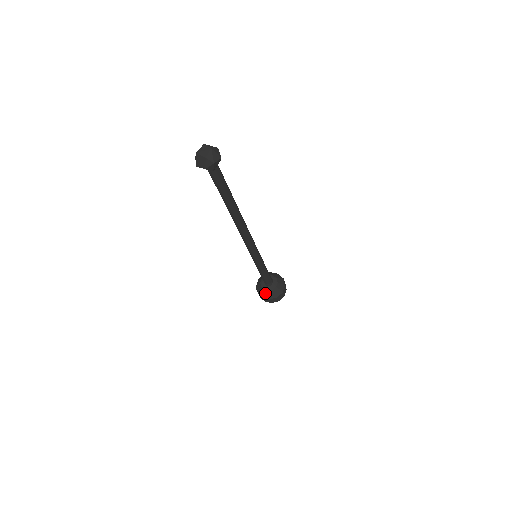
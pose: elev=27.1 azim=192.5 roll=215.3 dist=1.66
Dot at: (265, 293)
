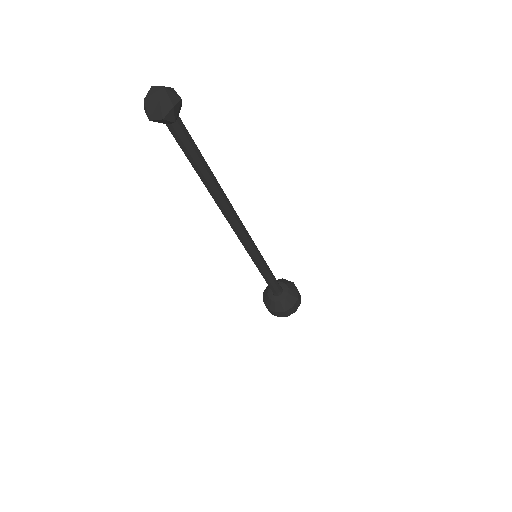
Dot at: (277, 305)
